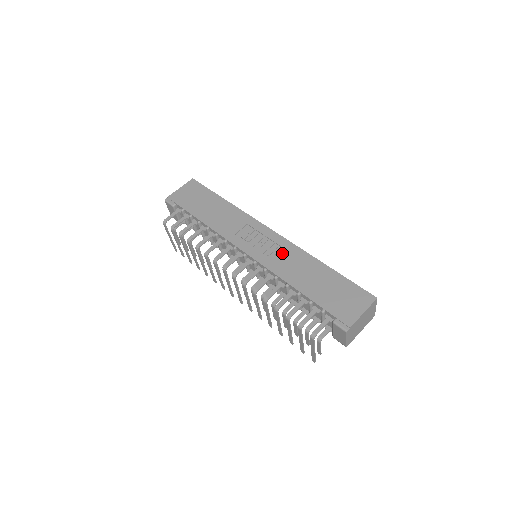
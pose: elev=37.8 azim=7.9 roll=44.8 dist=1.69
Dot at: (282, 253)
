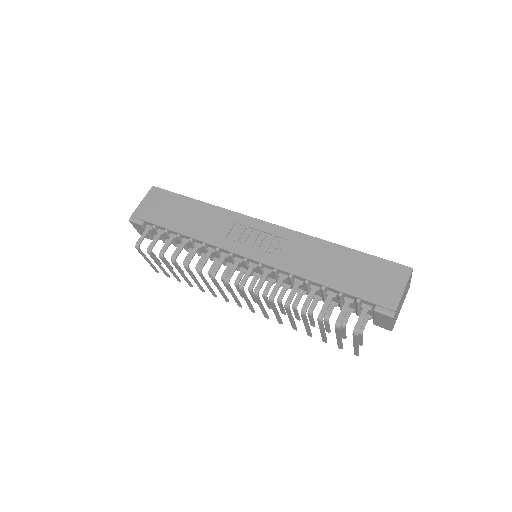
Dot at: (287, 246)
